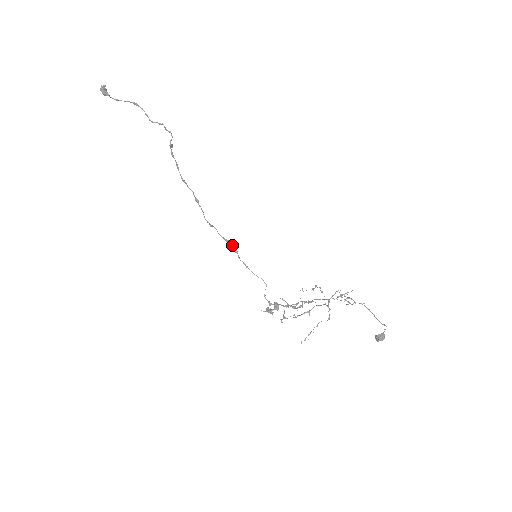
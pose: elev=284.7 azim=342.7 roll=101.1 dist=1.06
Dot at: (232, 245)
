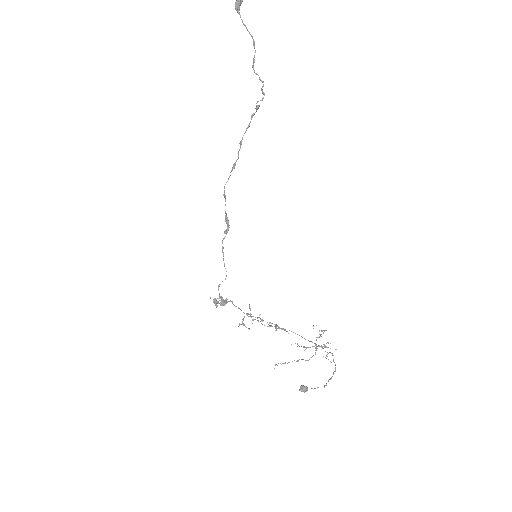
Dot at: (228, 225)
